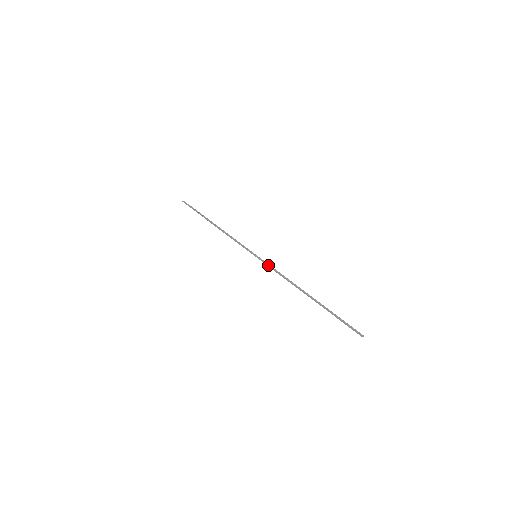
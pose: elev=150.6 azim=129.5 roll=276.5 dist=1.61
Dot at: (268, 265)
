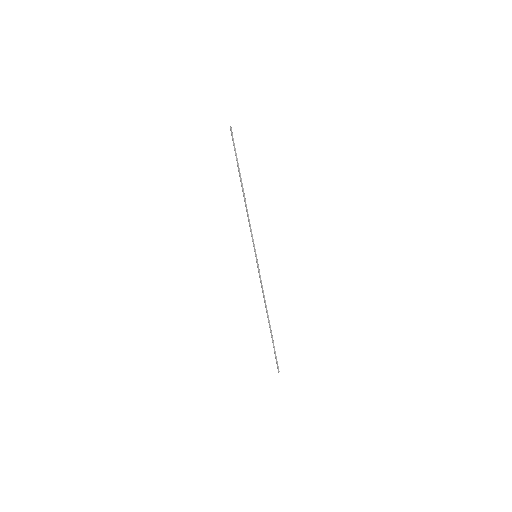
Dot at: (259, 273)
